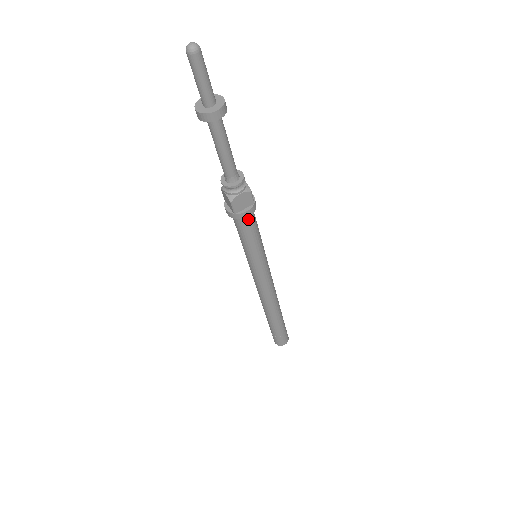
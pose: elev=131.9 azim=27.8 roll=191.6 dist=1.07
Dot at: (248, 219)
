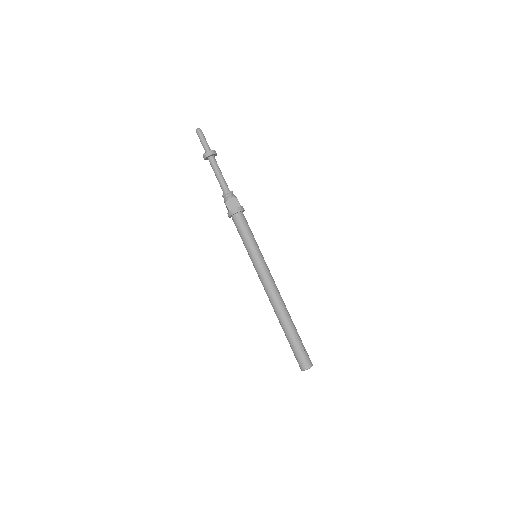
Dot at: (239, 217)
